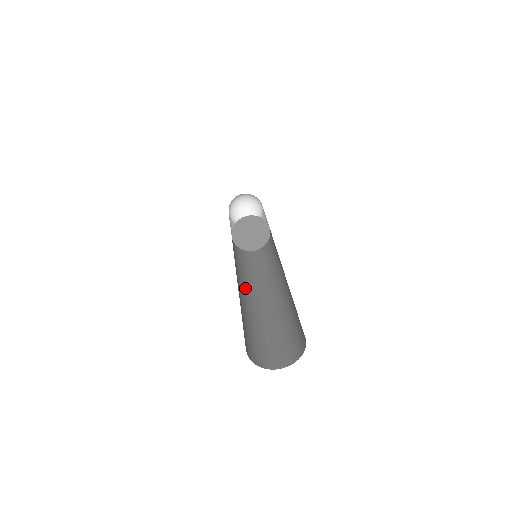
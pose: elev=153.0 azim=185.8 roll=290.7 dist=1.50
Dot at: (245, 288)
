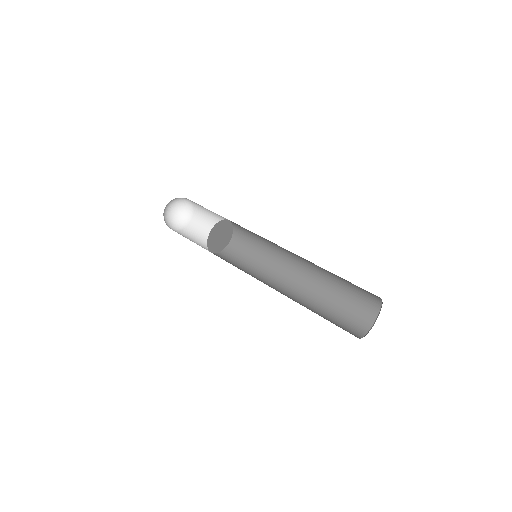
Dot at: (281, 281)
